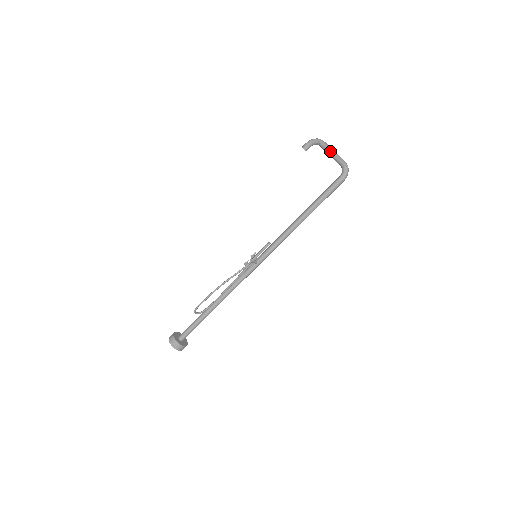
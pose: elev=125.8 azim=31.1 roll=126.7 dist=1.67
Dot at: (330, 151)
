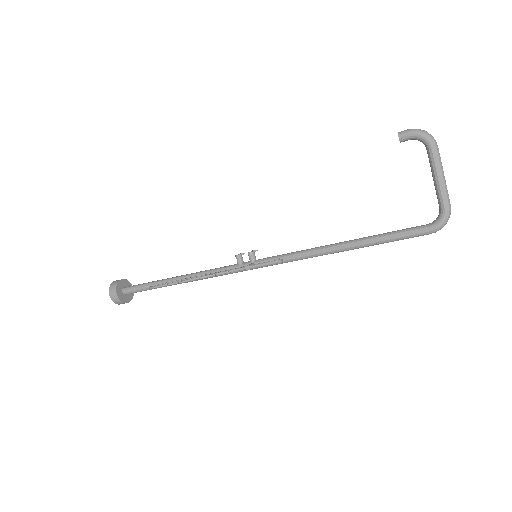
Dot at: (438, 175)
